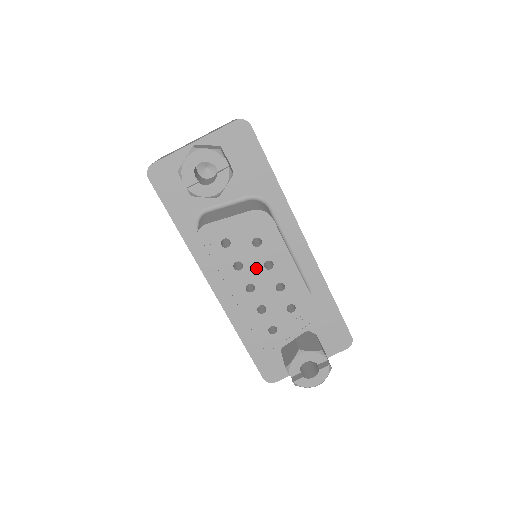
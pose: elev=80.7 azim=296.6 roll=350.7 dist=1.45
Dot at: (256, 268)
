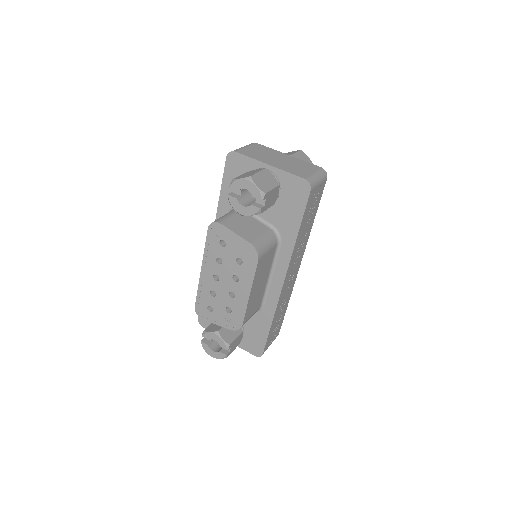
Dot at: (228, 272)
